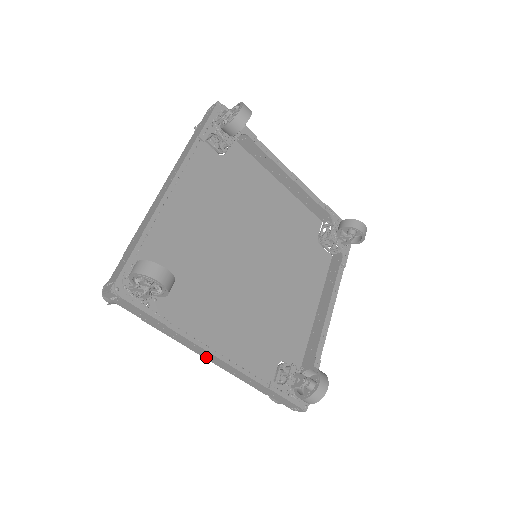
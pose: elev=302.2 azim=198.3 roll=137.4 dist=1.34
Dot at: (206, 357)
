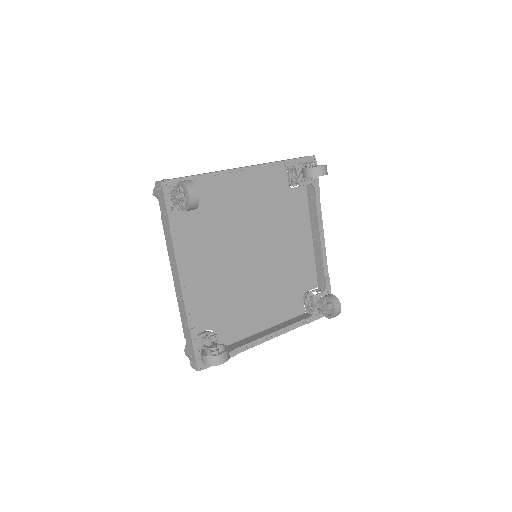
Dot at: occluded
